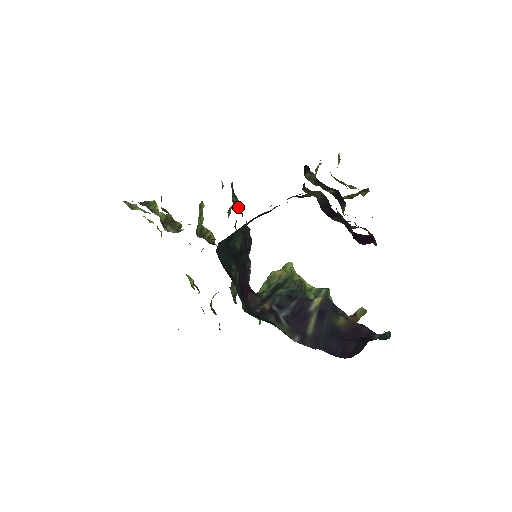
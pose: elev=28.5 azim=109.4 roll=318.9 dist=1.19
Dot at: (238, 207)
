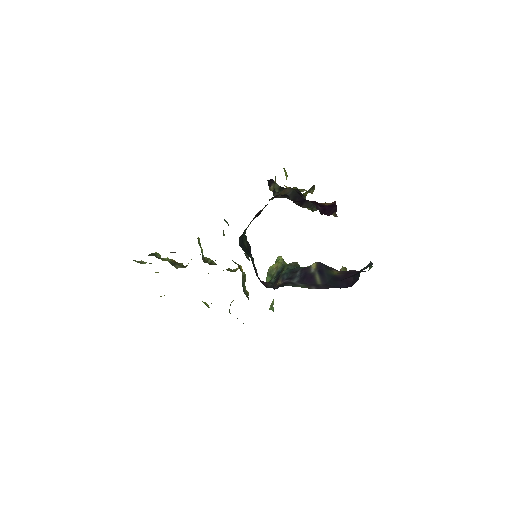
Dot at: occluded
